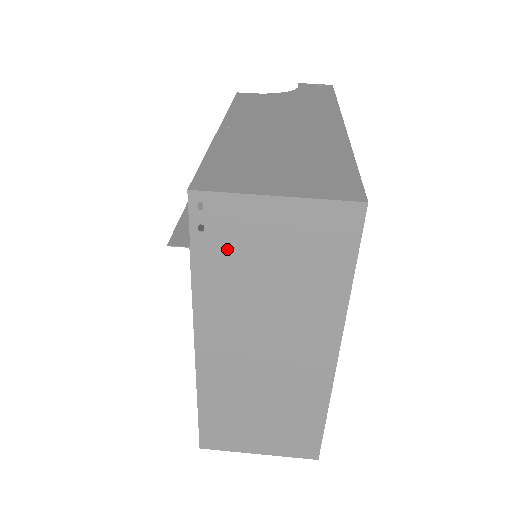
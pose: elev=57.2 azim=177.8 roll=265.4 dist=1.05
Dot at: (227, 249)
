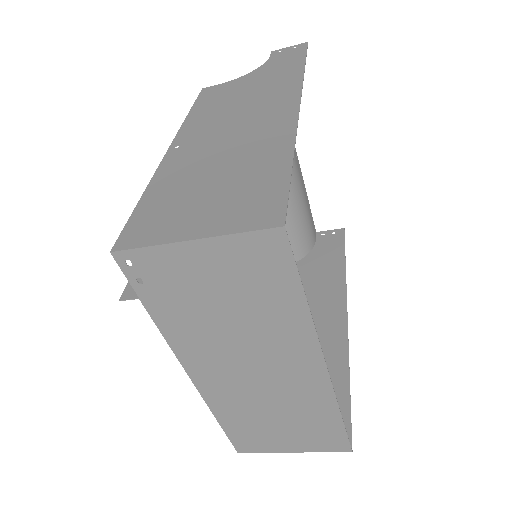
Dot at: (172, 294)
